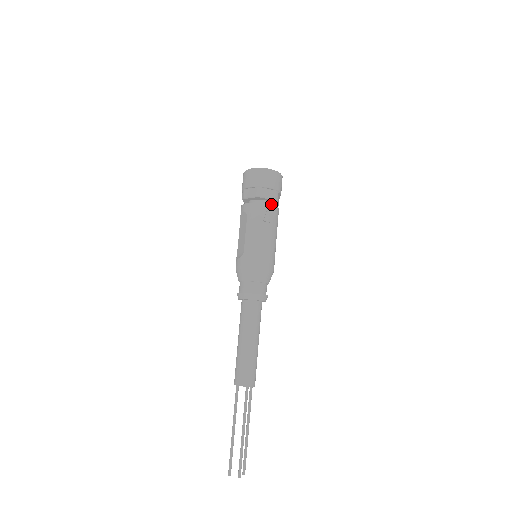
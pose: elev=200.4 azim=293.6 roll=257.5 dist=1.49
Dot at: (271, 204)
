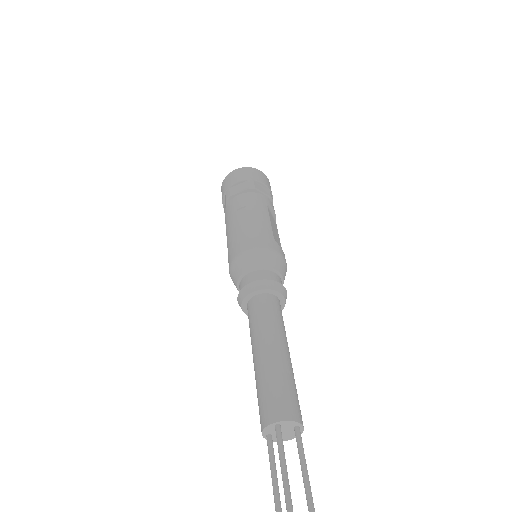
Dot at: occluded
